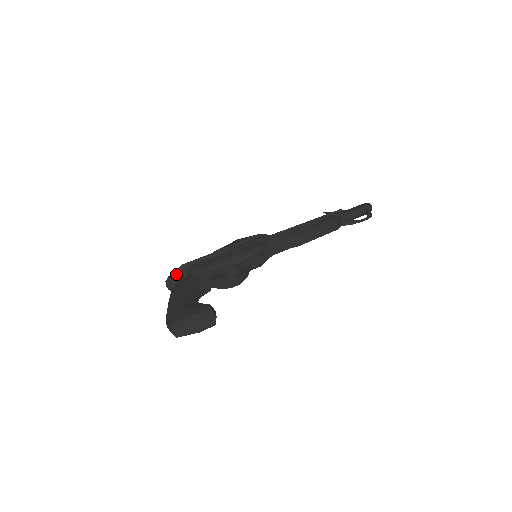
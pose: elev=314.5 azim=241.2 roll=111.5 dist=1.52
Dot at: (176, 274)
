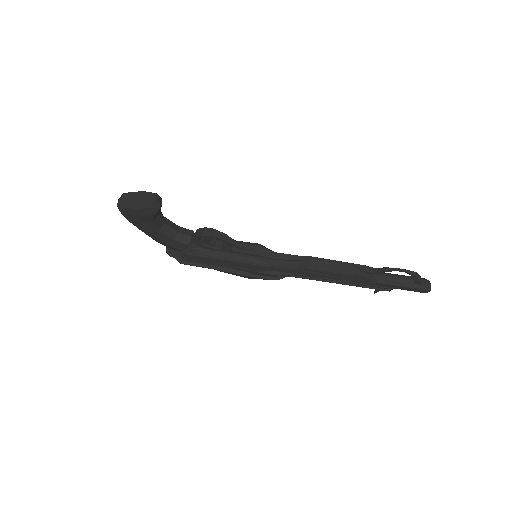
Dot at: occluded
